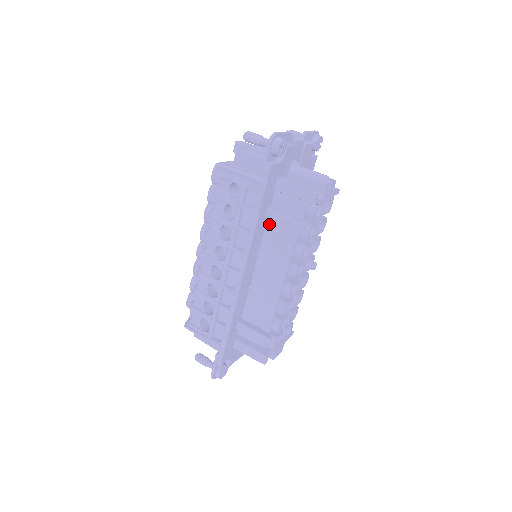
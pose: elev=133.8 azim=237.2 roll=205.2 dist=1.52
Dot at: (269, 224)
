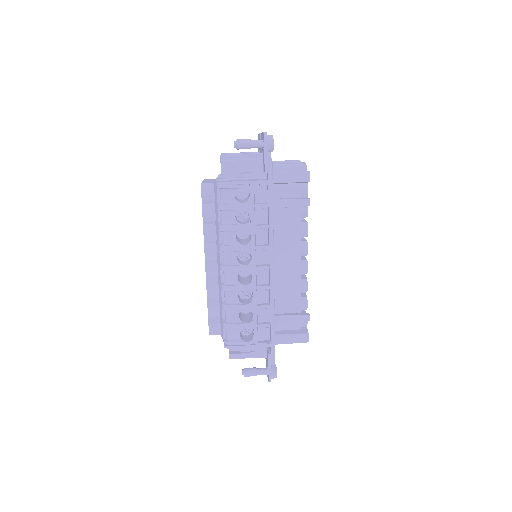
Dot at: occluded
